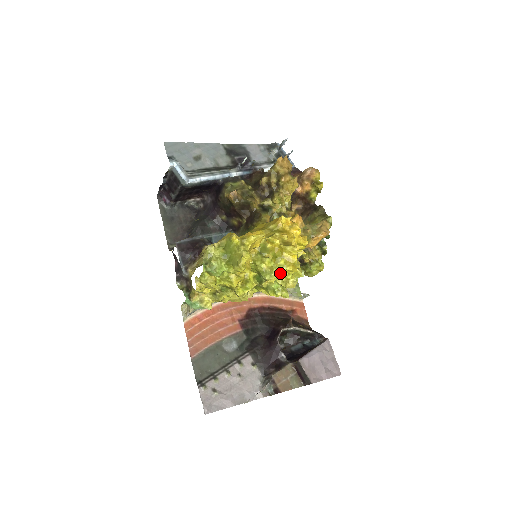
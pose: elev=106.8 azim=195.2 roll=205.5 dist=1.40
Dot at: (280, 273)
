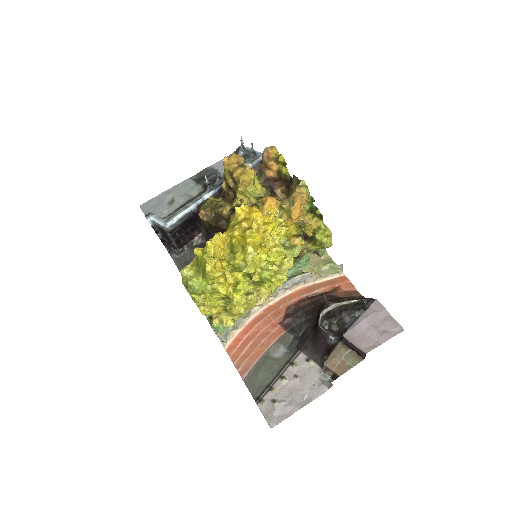
Dot at: (260, 260)
